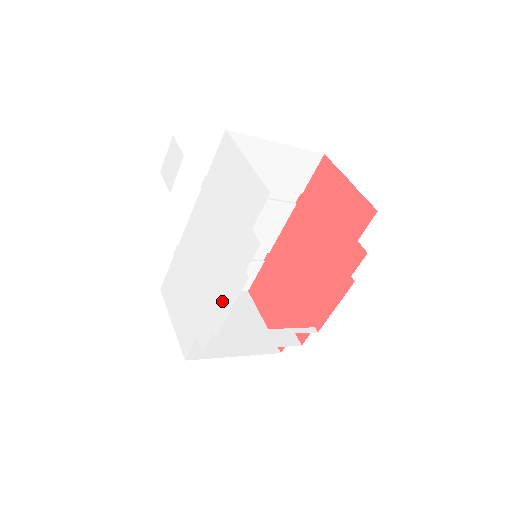
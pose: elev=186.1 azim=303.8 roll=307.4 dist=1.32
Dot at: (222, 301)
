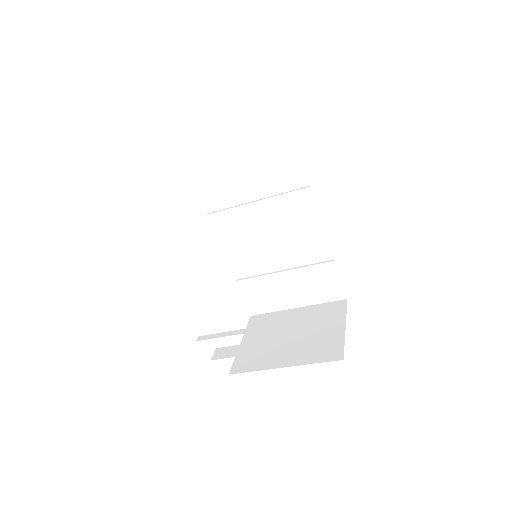
Dot at: occluded
